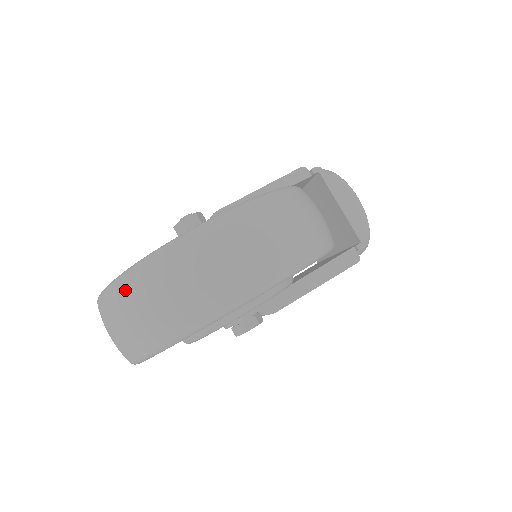
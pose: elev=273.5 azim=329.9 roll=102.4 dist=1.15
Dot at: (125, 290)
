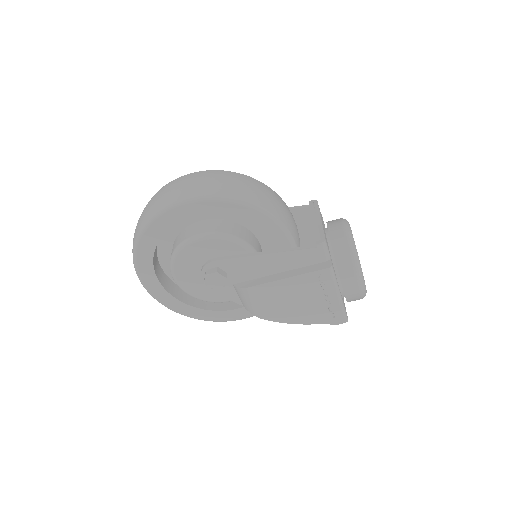
Dot at: occluded
